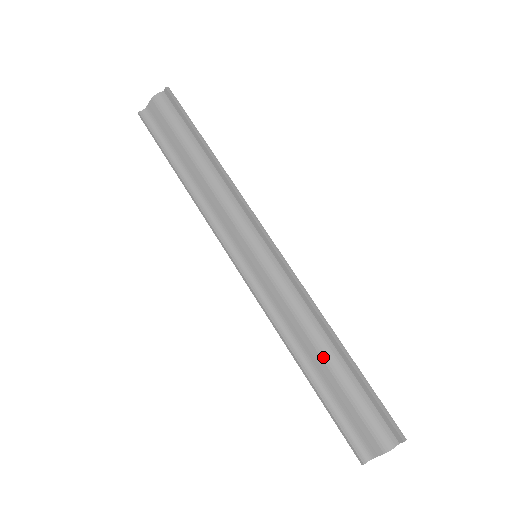
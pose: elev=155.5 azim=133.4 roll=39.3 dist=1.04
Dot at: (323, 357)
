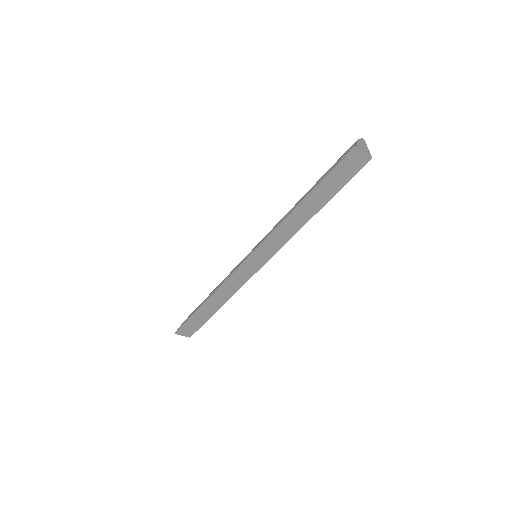
Dot at: (304, 196)
